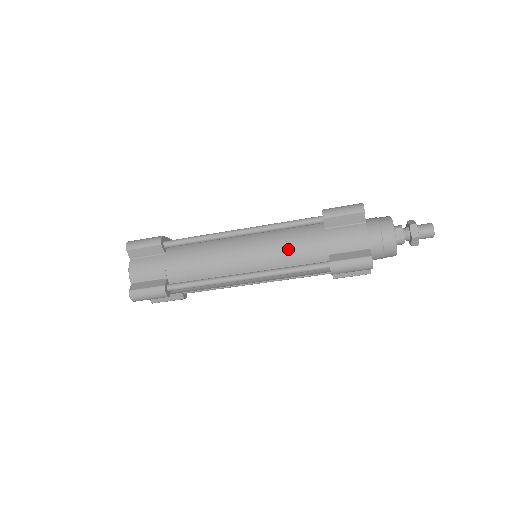
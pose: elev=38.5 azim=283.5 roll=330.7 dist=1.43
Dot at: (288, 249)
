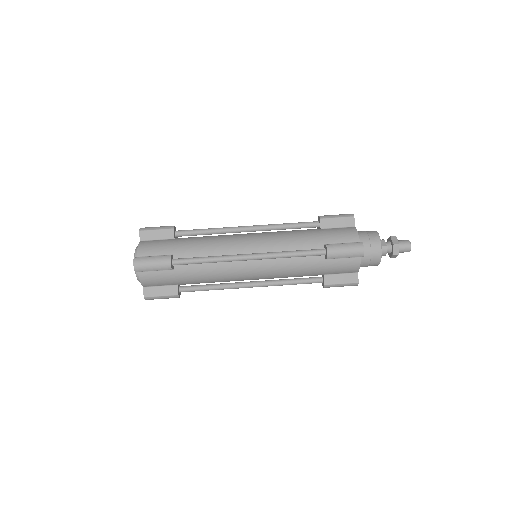
Dot at: (289, 238)
